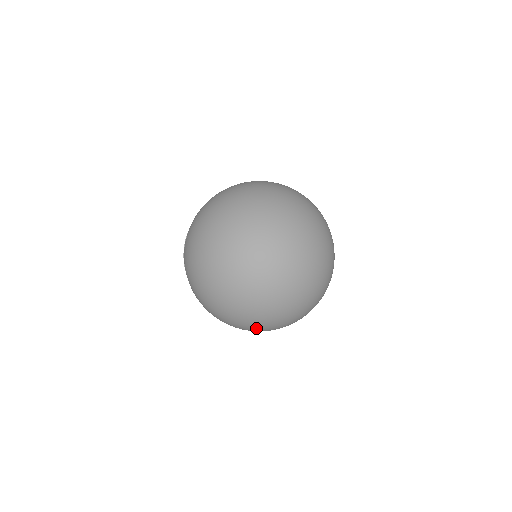
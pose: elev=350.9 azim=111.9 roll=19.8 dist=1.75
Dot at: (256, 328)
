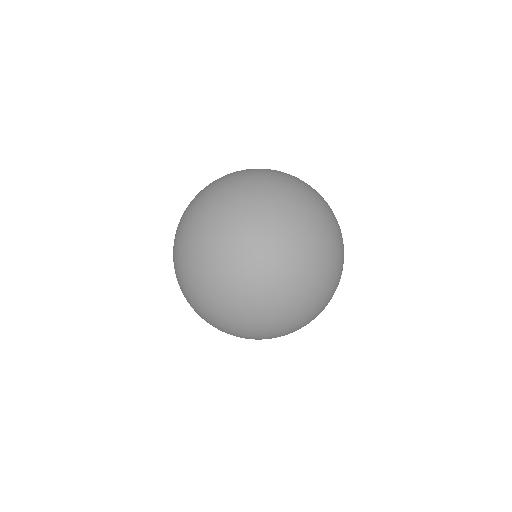
Dot at: (203, 248)
